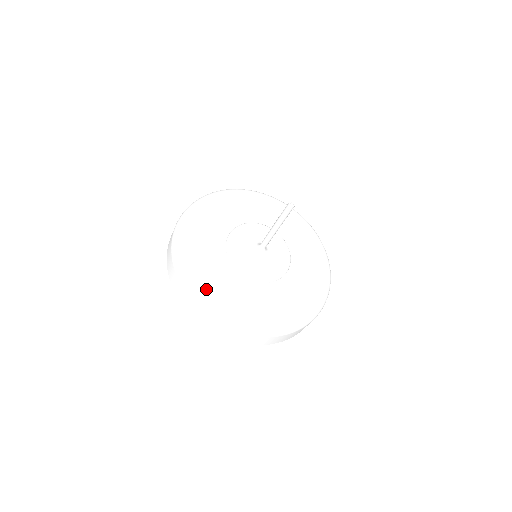
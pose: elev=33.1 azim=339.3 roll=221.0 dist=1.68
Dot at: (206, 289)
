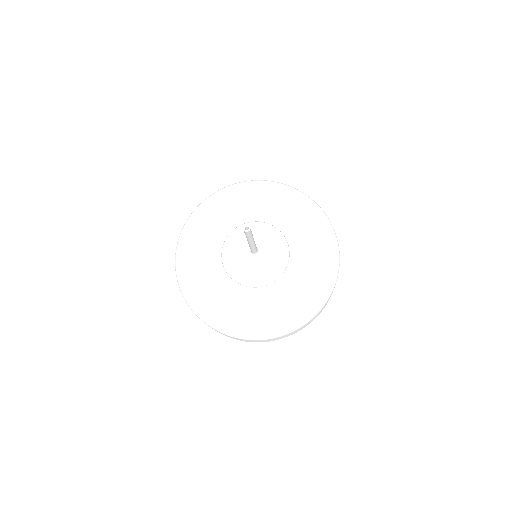
Dot at: (252, 326)
